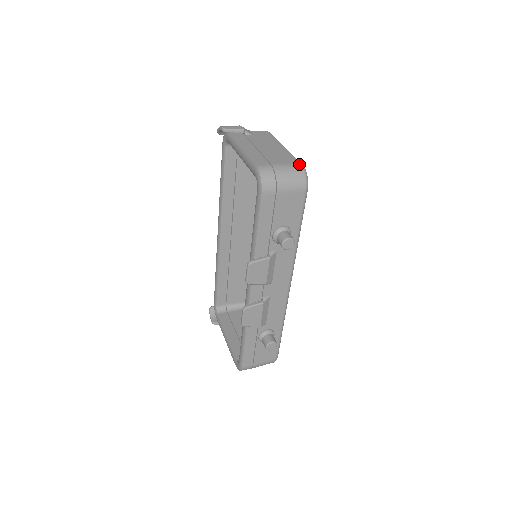
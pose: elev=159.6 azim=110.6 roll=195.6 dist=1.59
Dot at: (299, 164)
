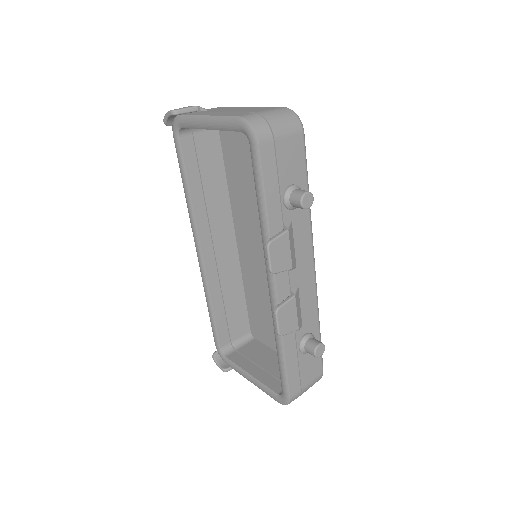
Dot at: (283, 107)
